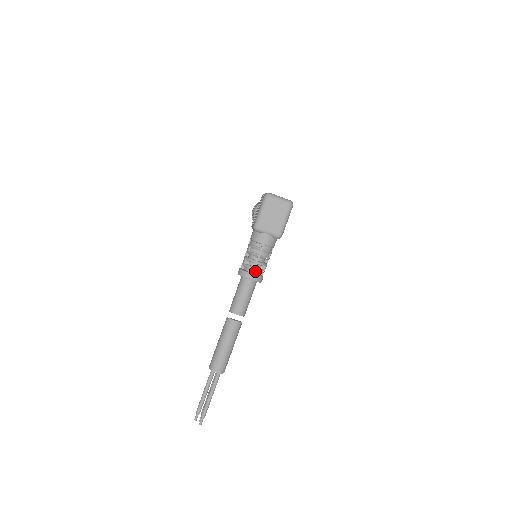
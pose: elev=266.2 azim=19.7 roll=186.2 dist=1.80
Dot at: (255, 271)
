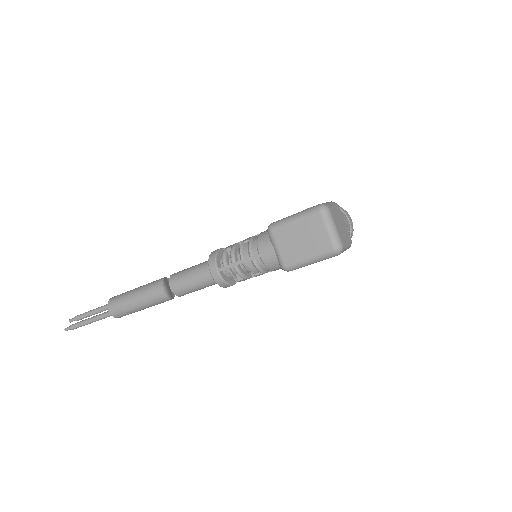
Dot at: (227, 270)
